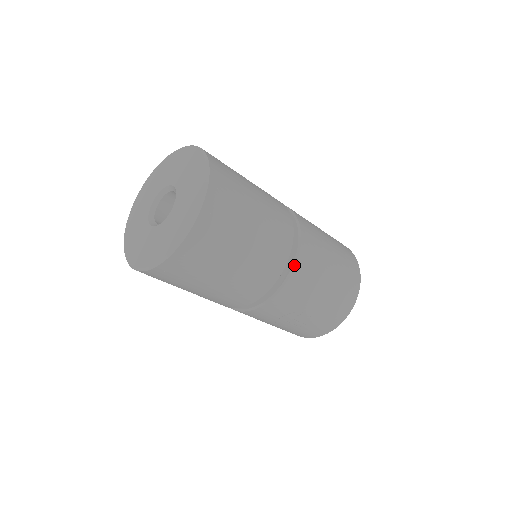
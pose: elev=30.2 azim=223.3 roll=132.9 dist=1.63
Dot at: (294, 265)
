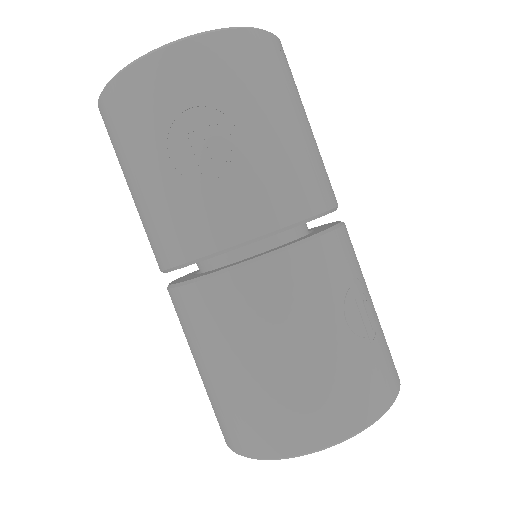
Dot at: occluded
